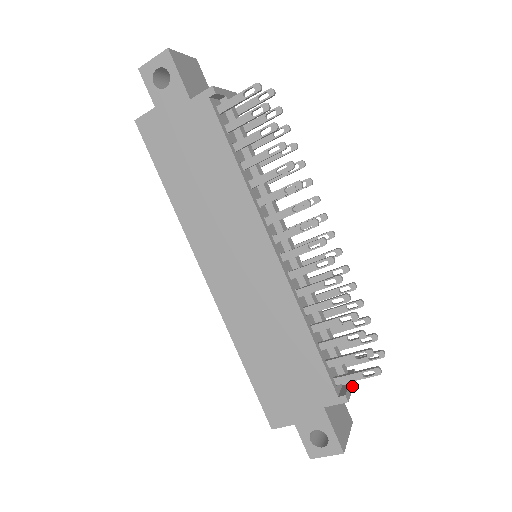
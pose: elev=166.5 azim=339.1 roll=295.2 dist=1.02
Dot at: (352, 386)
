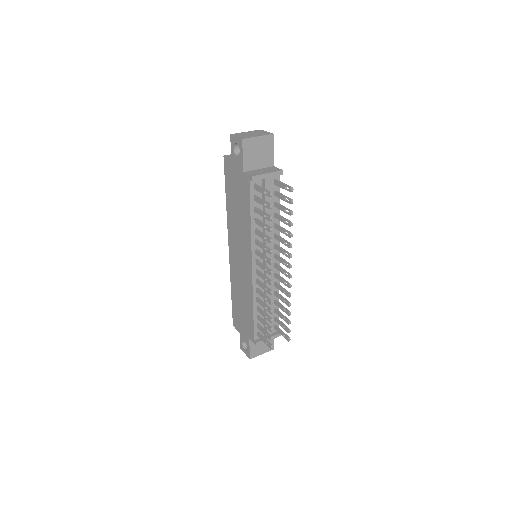
Dot at: (269, 340)
